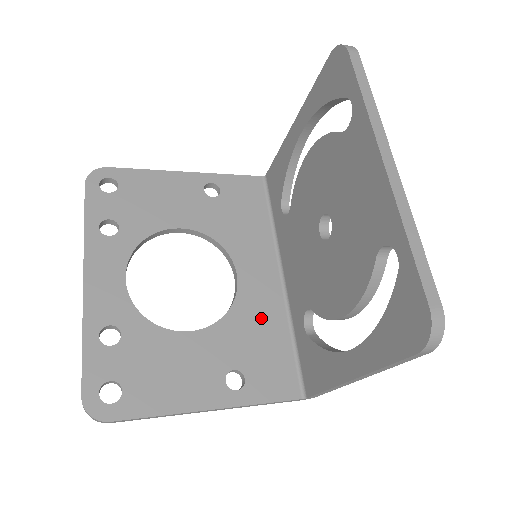
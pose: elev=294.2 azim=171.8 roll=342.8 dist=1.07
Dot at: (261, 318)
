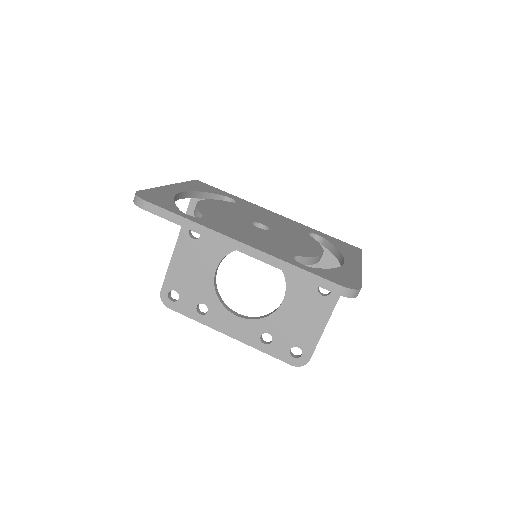
Dot at: occluded
